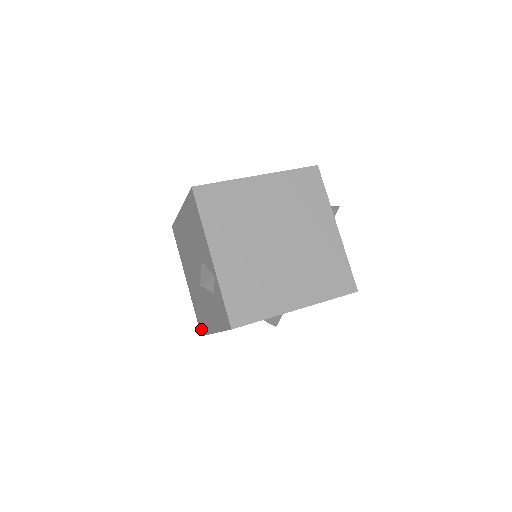
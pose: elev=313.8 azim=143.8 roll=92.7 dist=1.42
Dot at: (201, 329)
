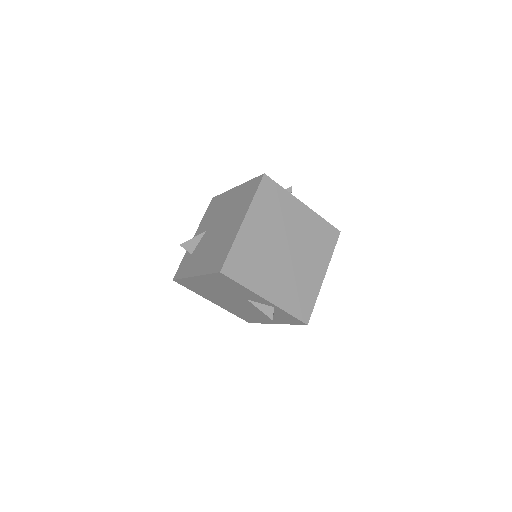
Dot at: (249, 321)
